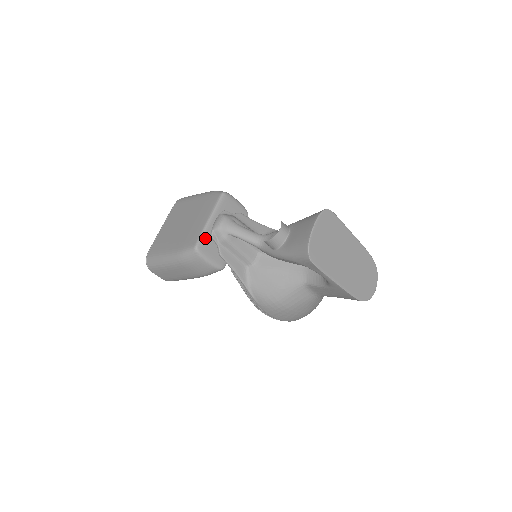
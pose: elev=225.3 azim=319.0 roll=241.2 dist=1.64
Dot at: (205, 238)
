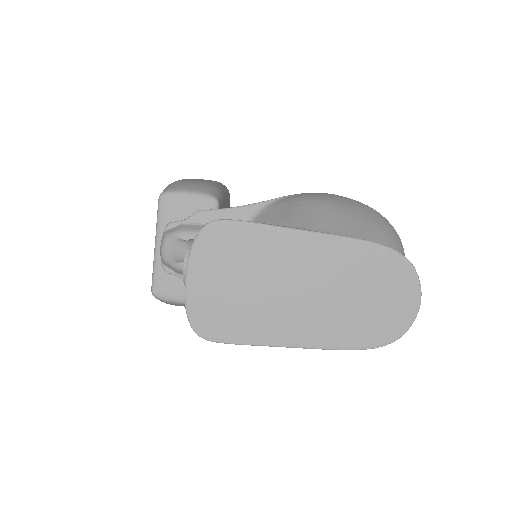
Dot at: (159, 275)
